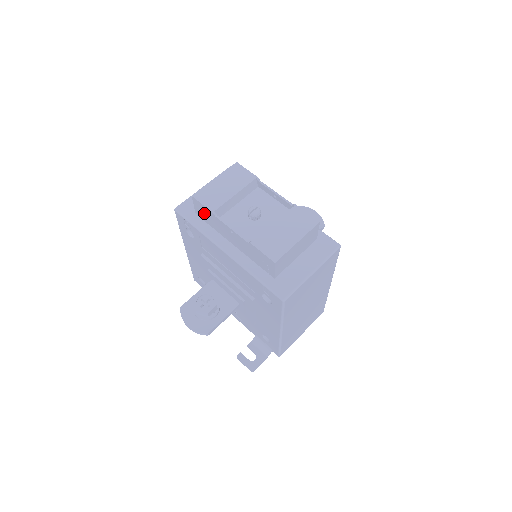
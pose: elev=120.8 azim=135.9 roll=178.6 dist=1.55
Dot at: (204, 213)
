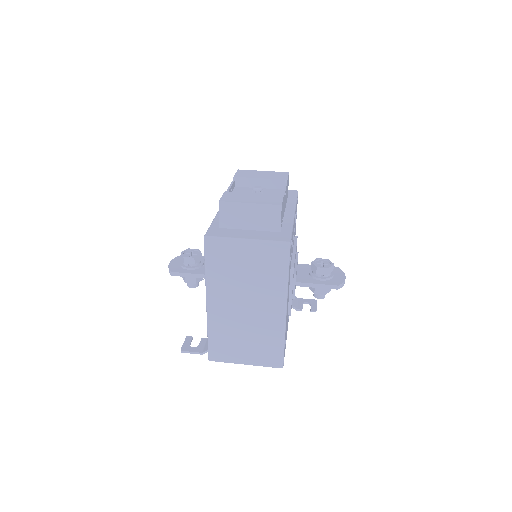
Dot at: occluded
